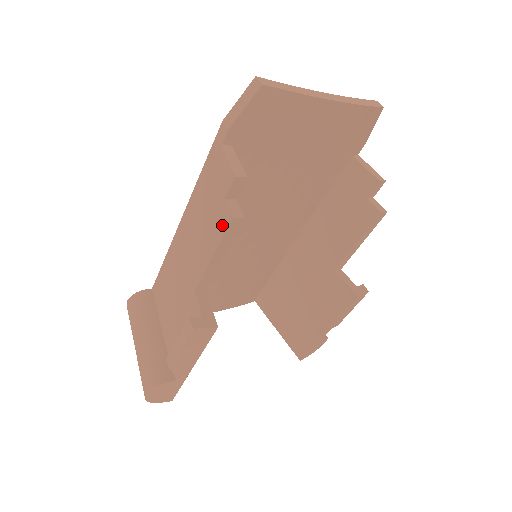
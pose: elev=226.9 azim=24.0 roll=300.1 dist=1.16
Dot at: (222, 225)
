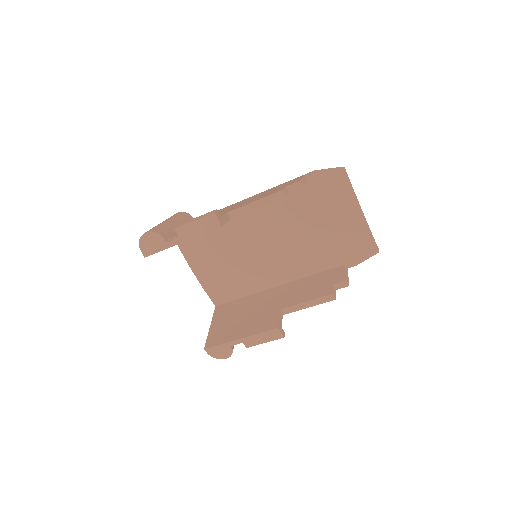
Dot at: (274, 192)
